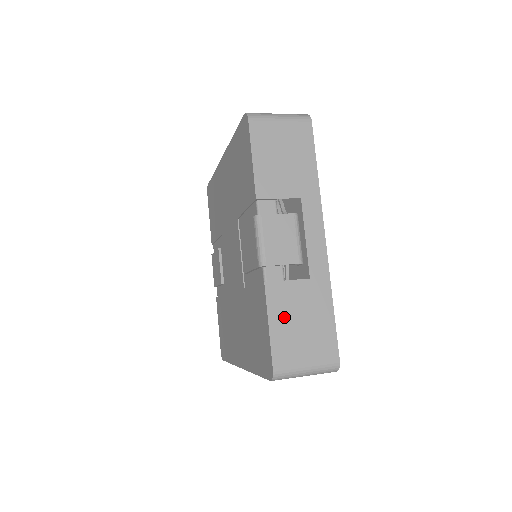
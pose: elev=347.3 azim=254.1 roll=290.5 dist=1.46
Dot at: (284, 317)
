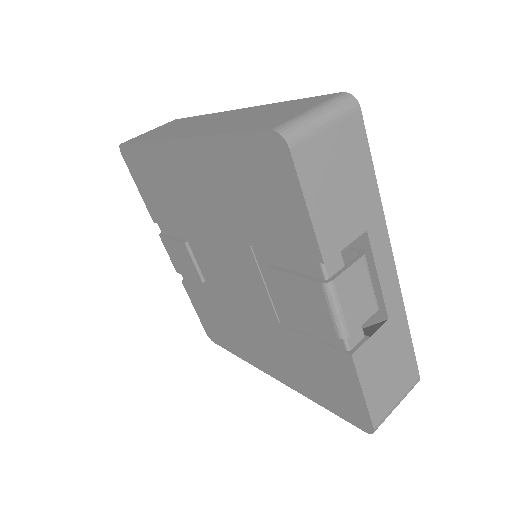
Dot at: (374, 375)
